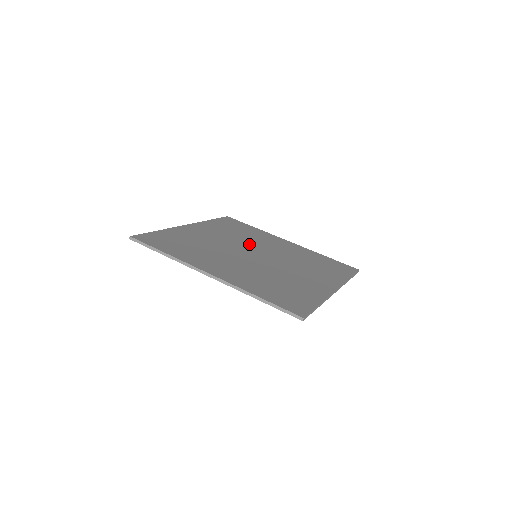
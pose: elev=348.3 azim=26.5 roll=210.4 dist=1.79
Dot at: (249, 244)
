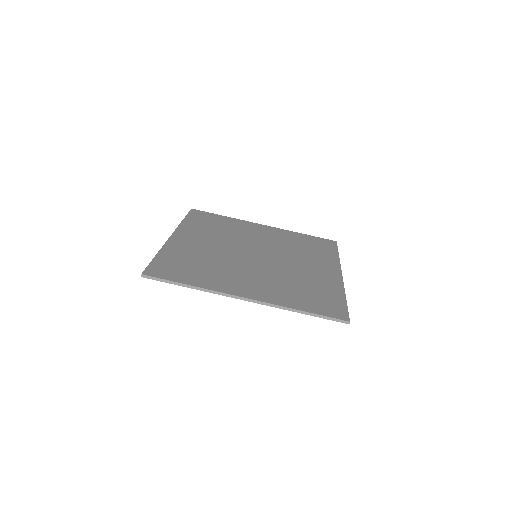
Dot at: (240, 242)
